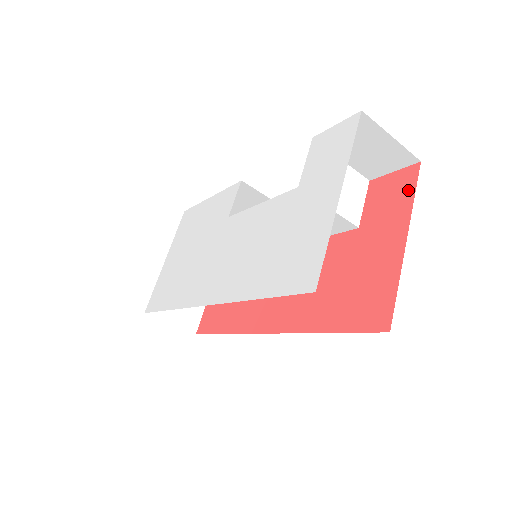
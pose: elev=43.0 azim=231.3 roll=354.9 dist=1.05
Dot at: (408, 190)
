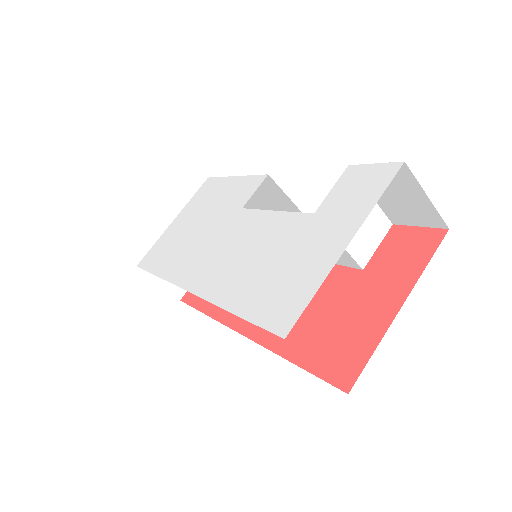
Dot at: (424, 254)
